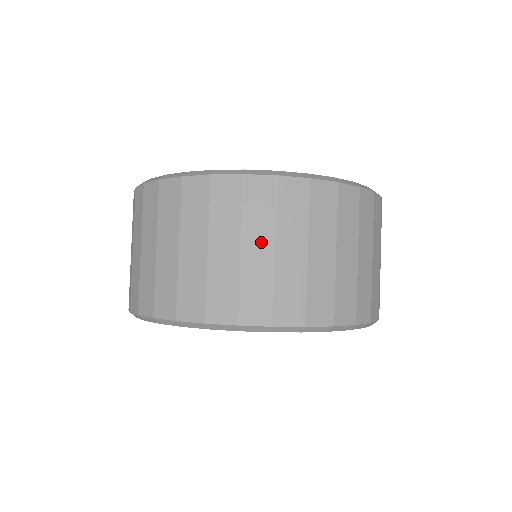
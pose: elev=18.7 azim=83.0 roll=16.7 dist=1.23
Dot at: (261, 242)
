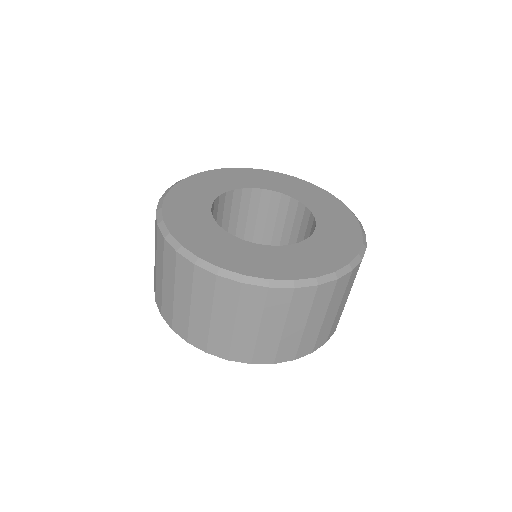
Dot at: (345, 299)
